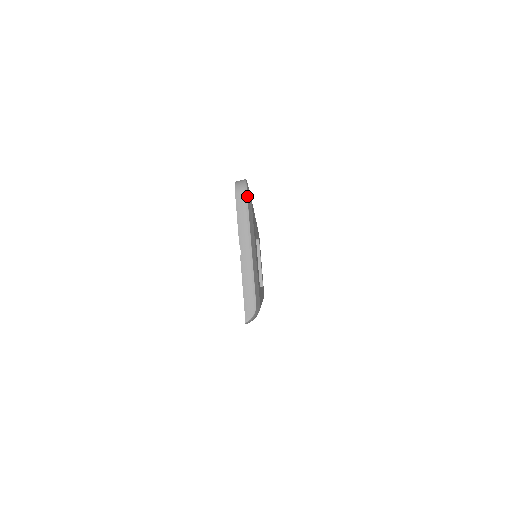
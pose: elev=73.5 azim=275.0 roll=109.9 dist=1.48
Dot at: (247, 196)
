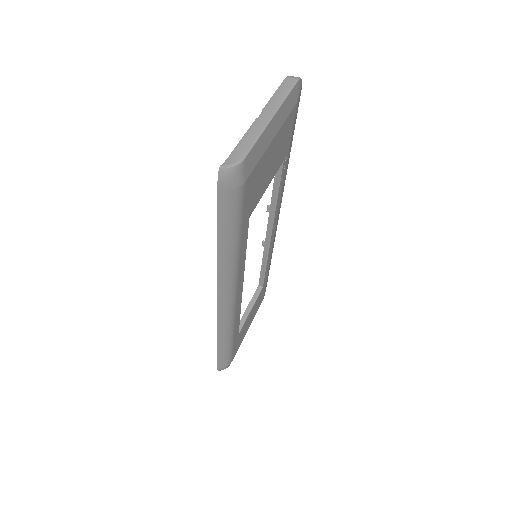
Dot at: (296, 83)
